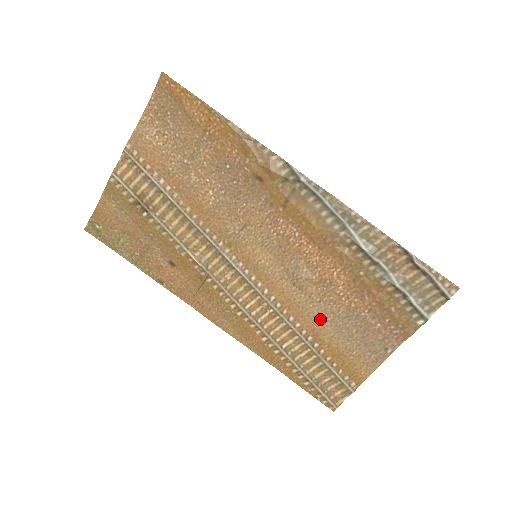
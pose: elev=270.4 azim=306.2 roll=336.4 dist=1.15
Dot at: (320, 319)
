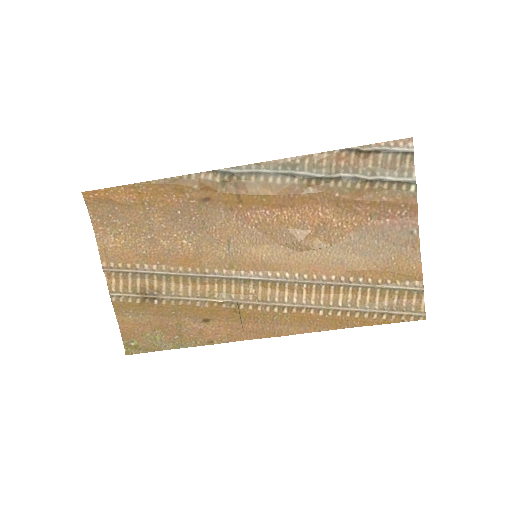
Dot at: (344, 258)
